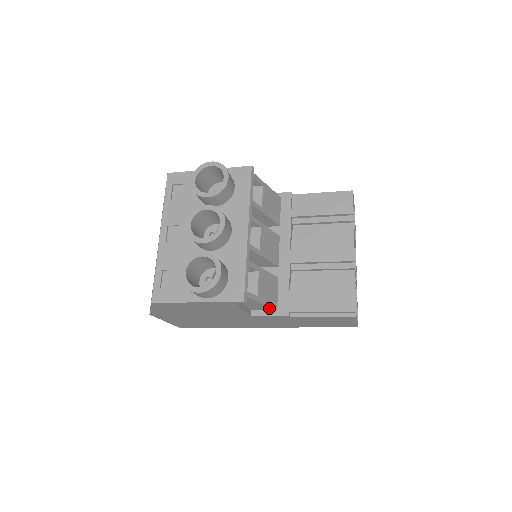
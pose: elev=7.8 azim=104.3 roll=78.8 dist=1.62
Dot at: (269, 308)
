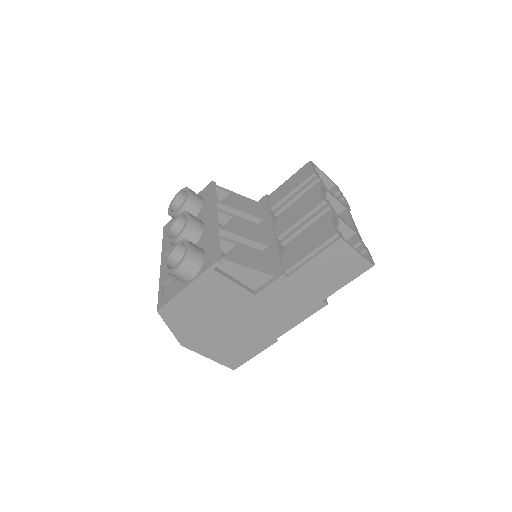
Dot at: (264, 276)
